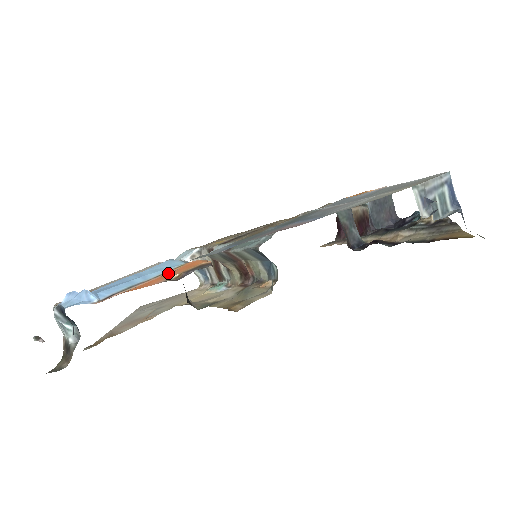
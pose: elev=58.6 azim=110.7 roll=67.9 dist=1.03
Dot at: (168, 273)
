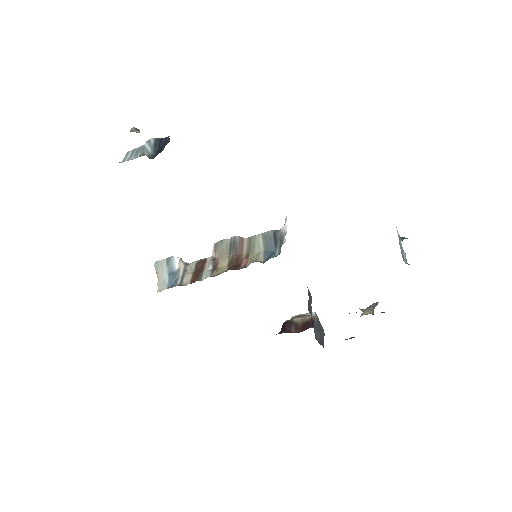
Dot at: occluded
